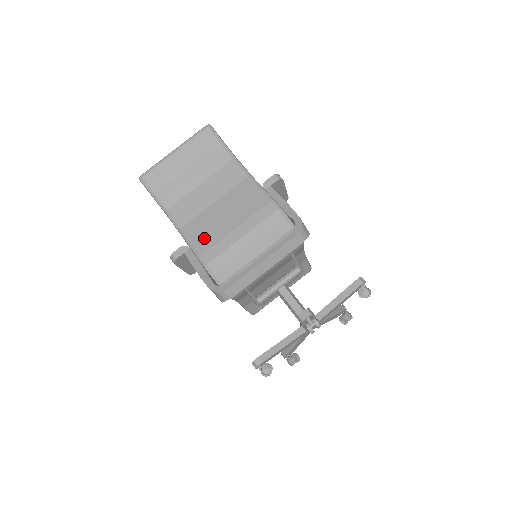
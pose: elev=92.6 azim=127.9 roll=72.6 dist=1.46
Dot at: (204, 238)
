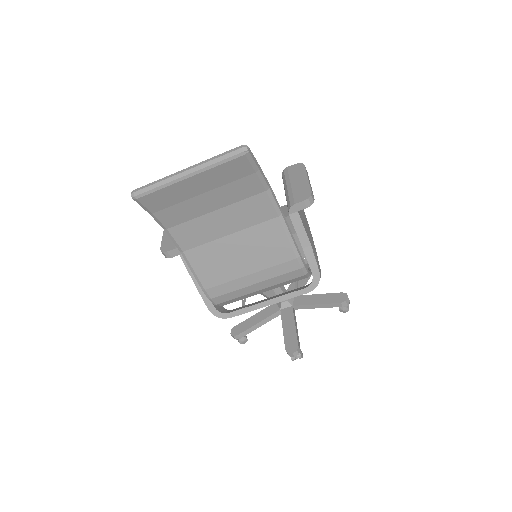
Dot at: (212, 273)
